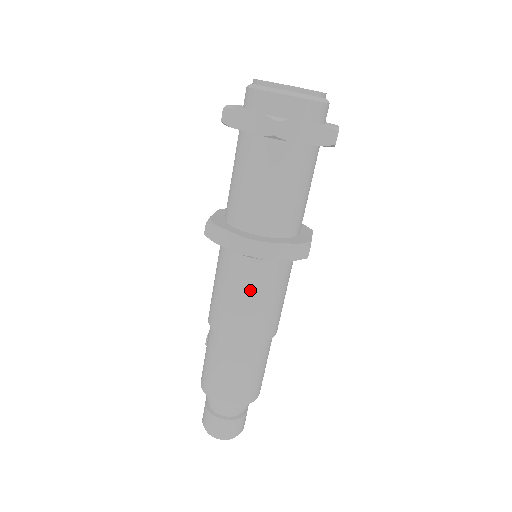
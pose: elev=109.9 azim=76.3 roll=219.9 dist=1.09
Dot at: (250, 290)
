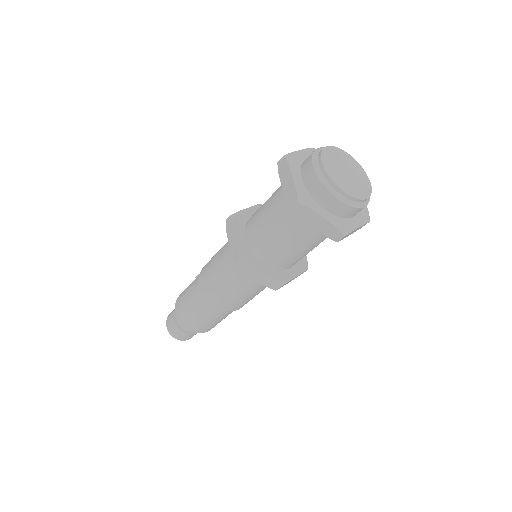
Dot at: (229, 277)
